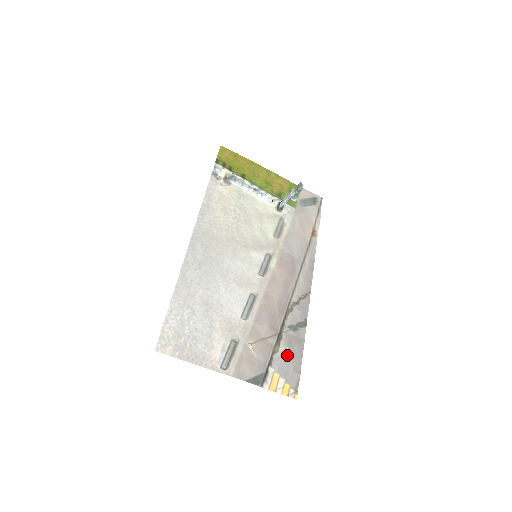
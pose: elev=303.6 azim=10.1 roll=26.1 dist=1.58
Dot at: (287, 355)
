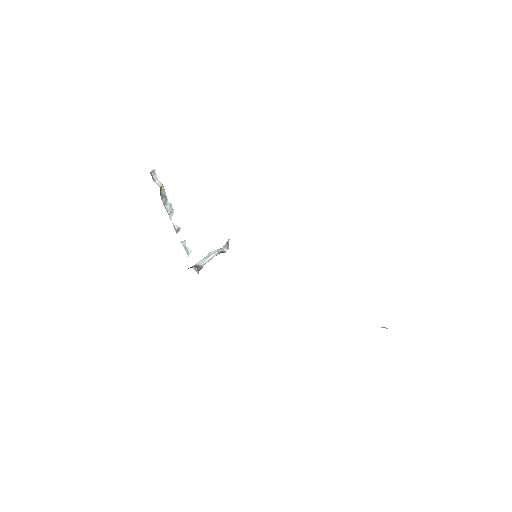
Dot at: occluded
